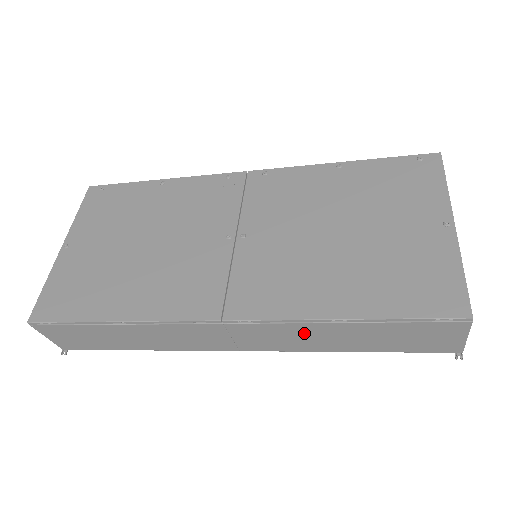
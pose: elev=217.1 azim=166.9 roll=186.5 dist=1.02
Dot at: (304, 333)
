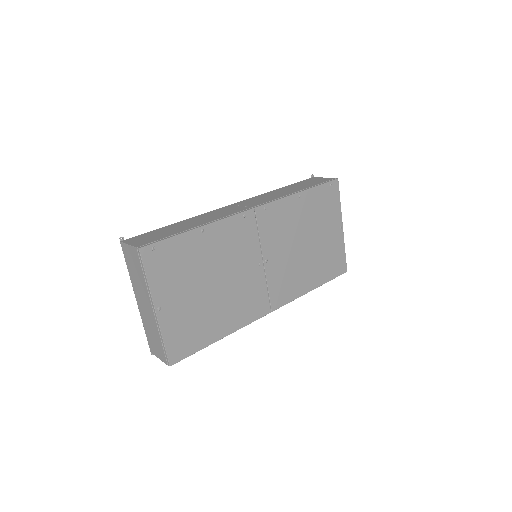
Dot at: occluded
